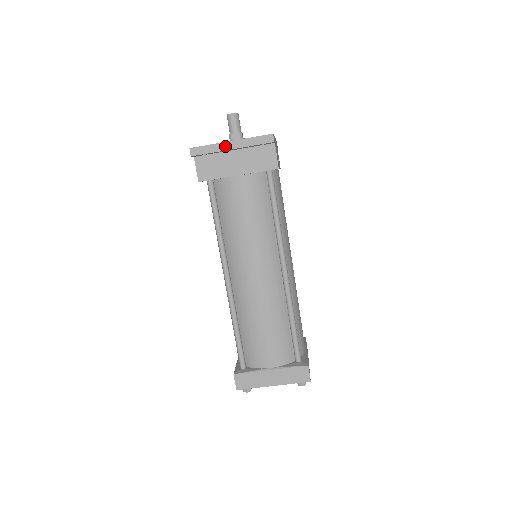
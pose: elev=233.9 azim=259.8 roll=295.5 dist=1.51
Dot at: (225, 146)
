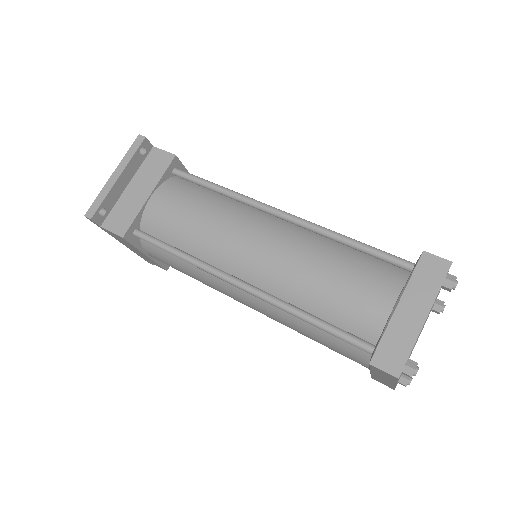
Dot at: (111, 182)
